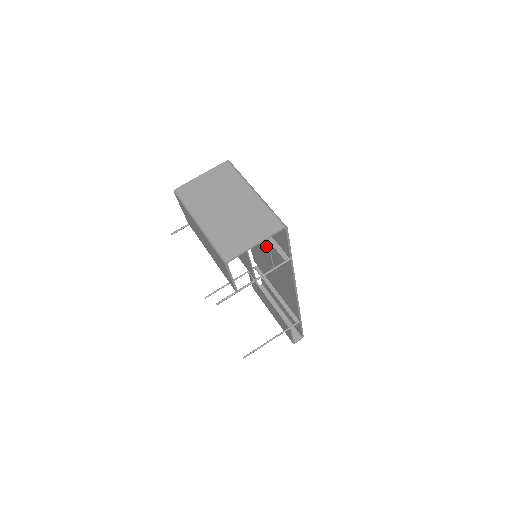
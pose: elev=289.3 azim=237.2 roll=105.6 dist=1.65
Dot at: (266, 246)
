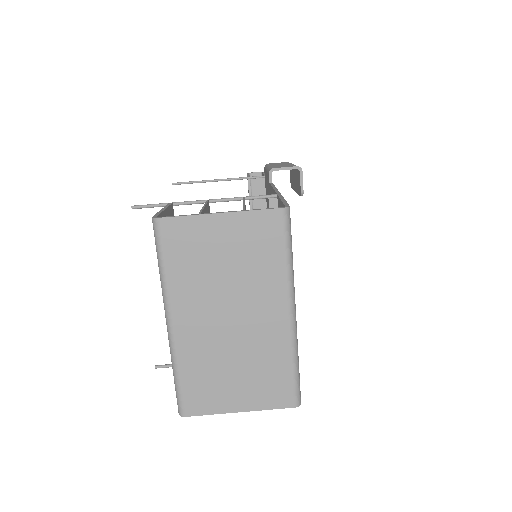
Dot at: occluded
